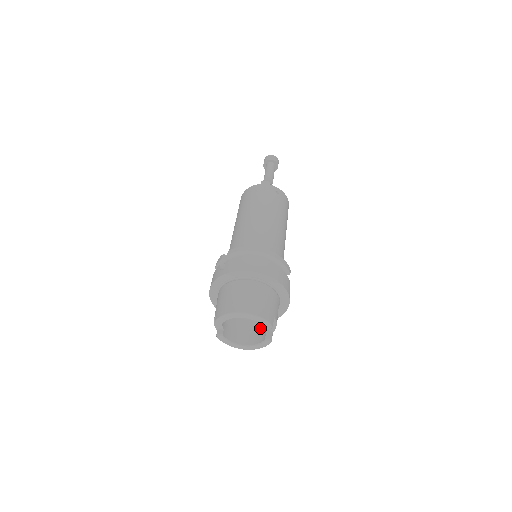
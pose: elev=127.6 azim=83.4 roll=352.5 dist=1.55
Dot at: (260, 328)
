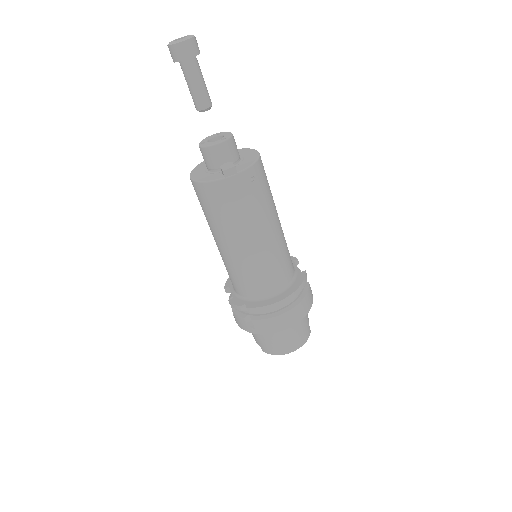
Dot at: occluded
